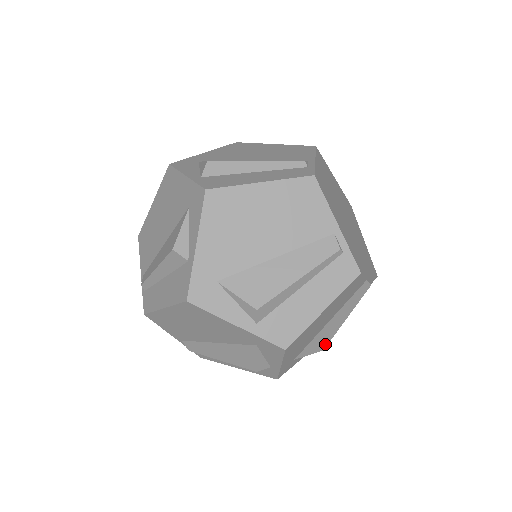
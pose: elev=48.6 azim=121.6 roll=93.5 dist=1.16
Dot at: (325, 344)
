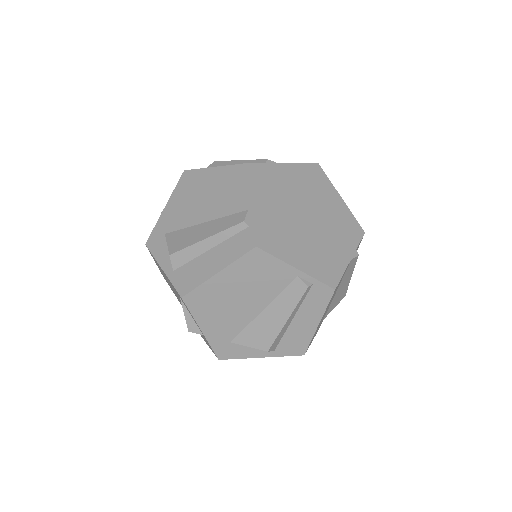
Dot at: (344, 295)
